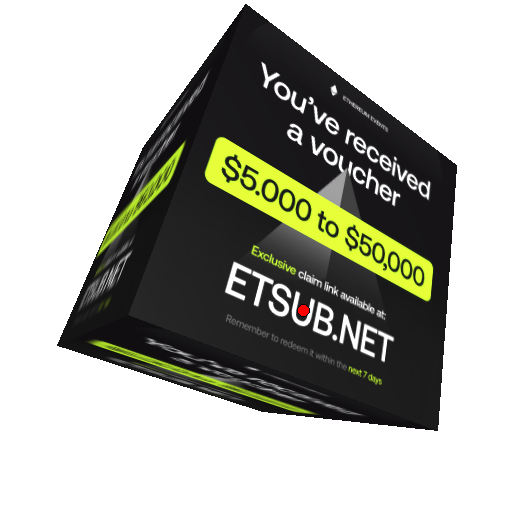
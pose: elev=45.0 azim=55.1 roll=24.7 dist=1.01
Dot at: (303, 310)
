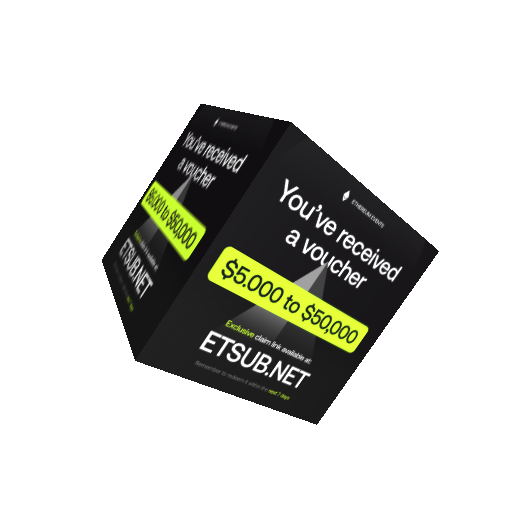
Dot at: (250, 358)
